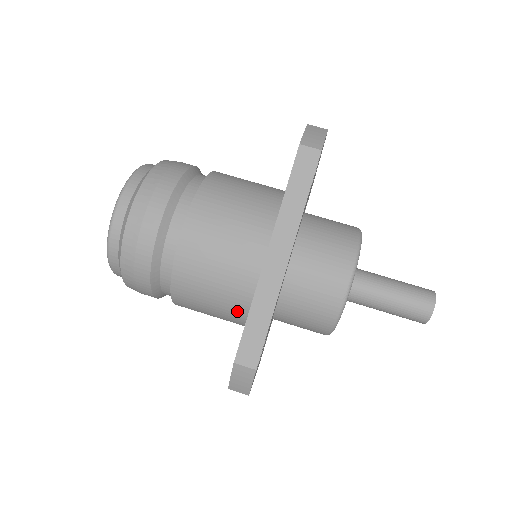
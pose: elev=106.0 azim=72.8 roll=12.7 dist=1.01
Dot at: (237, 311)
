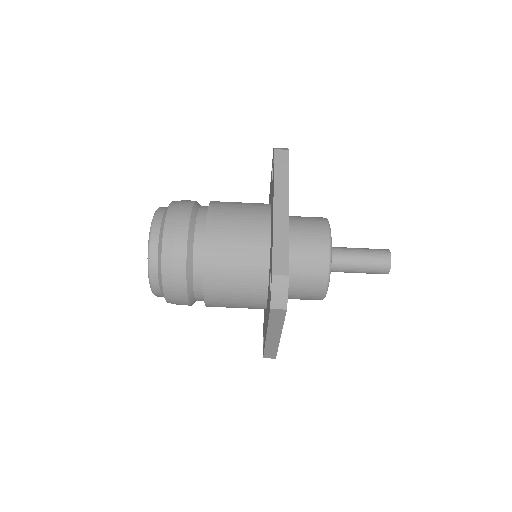
Dot at: occluded
